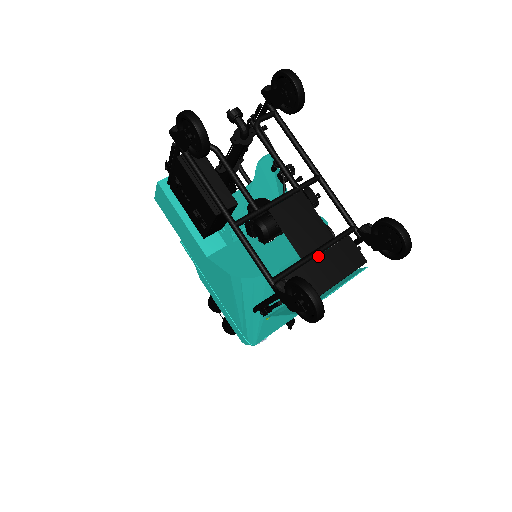
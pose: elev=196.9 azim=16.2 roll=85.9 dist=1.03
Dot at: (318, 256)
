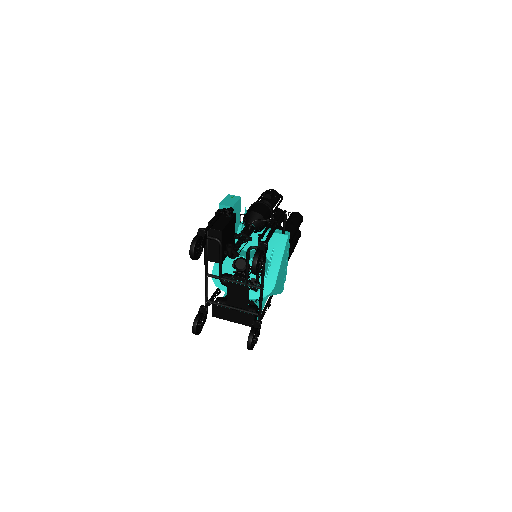
Dot at: (233, 310)
